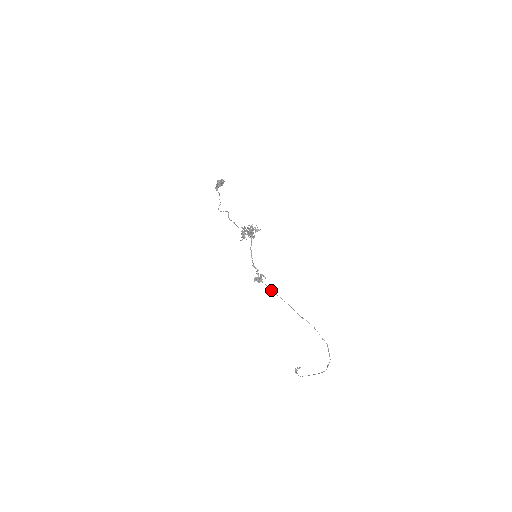
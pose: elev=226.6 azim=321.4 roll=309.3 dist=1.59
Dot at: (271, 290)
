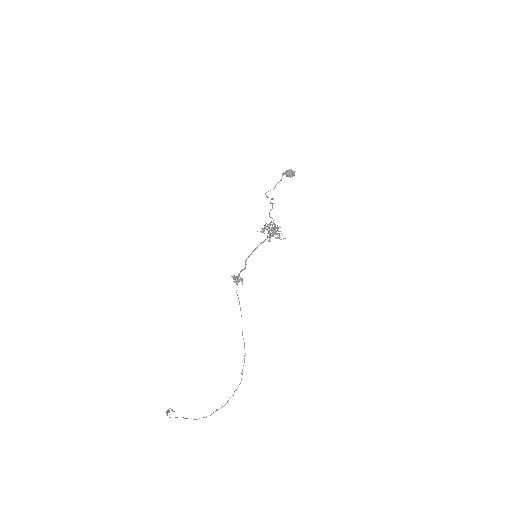
Dot at: occluded
